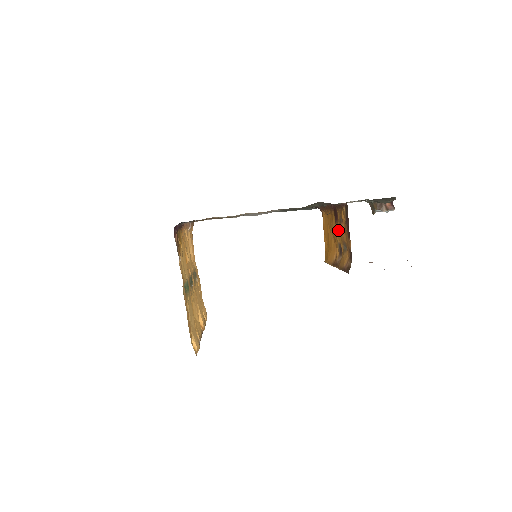
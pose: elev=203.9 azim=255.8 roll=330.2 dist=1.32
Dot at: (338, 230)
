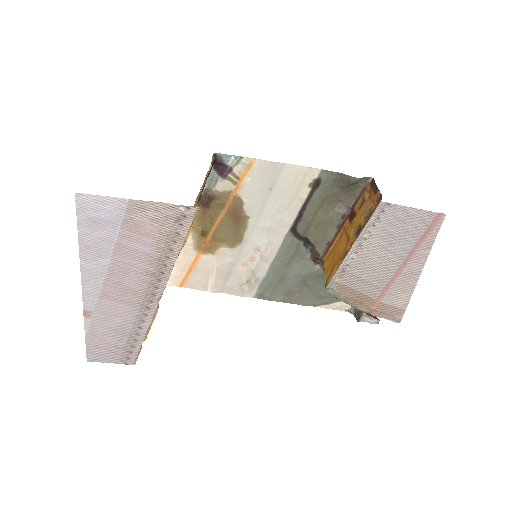
Dot at: (357, 218)
